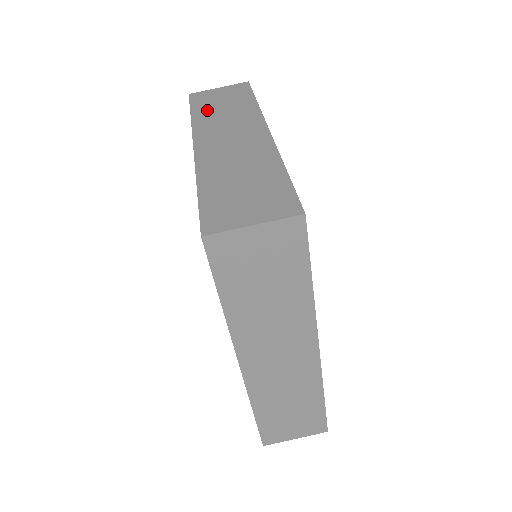
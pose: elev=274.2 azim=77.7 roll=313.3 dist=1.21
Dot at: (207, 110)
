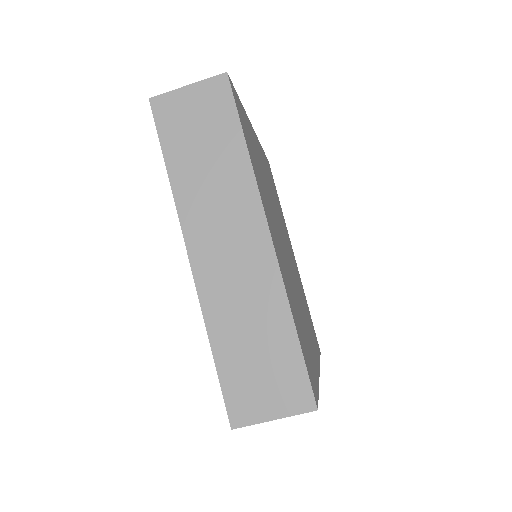
Dot at: (186, 162)
